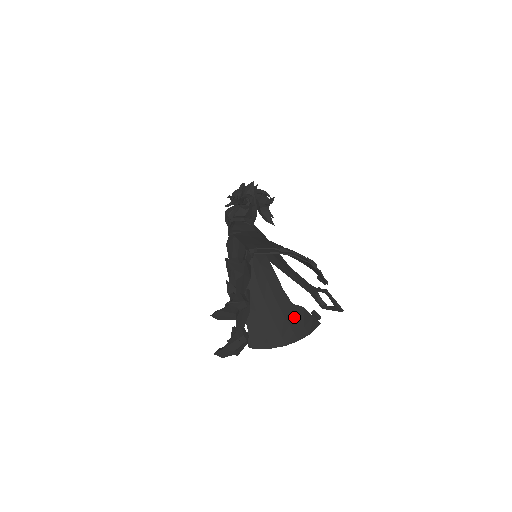
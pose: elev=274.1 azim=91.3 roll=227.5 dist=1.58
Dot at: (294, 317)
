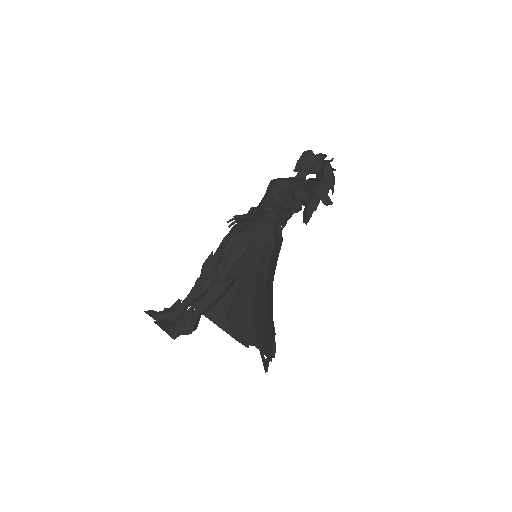
Dot at: occluded
